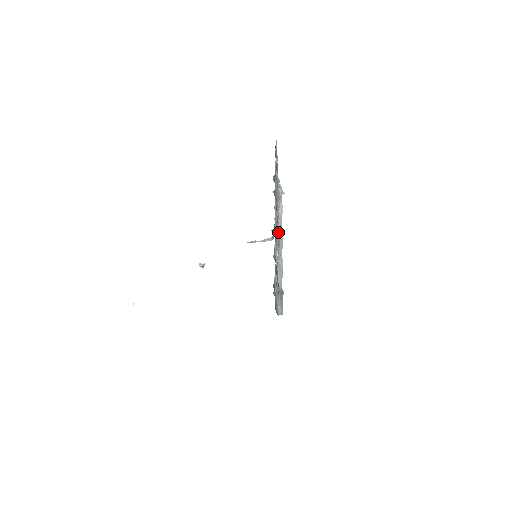
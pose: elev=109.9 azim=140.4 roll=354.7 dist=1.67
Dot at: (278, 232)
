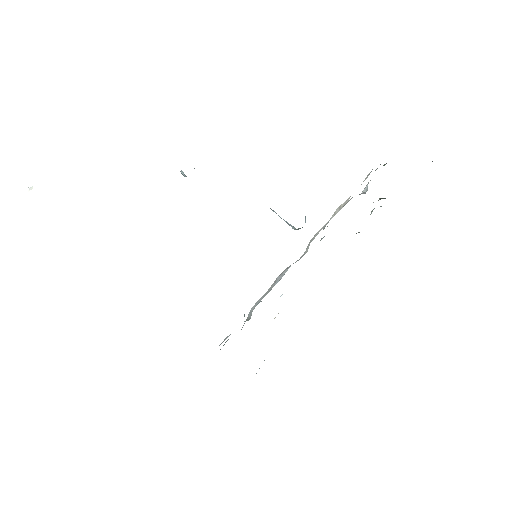
Dot at: occluded
